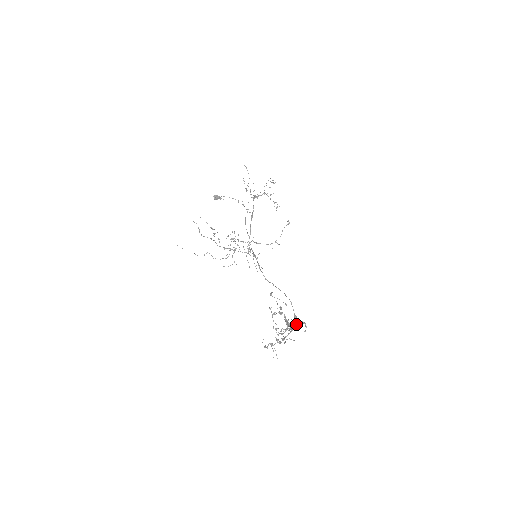
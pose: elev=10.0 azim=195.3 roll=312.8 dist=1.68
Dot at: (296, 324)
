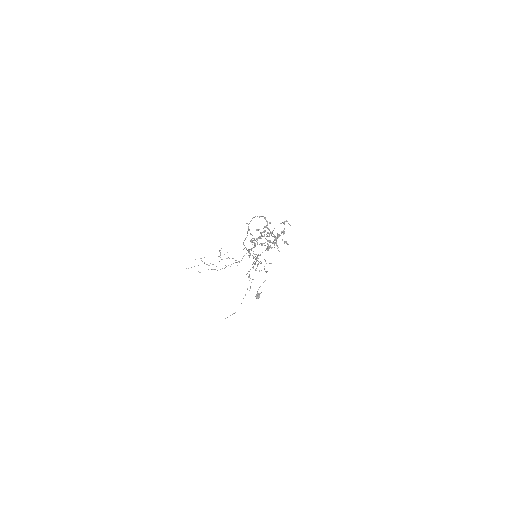
Dot at: occluded
